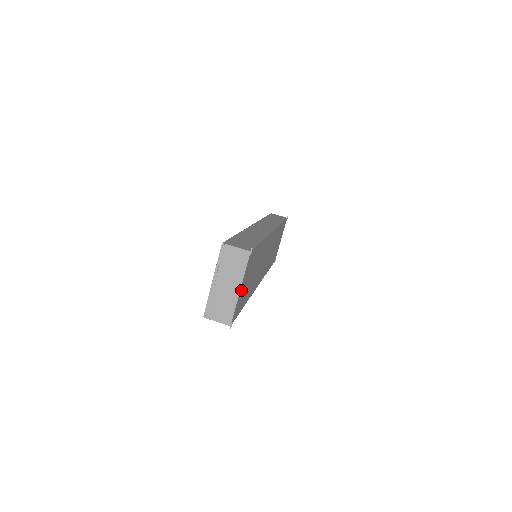
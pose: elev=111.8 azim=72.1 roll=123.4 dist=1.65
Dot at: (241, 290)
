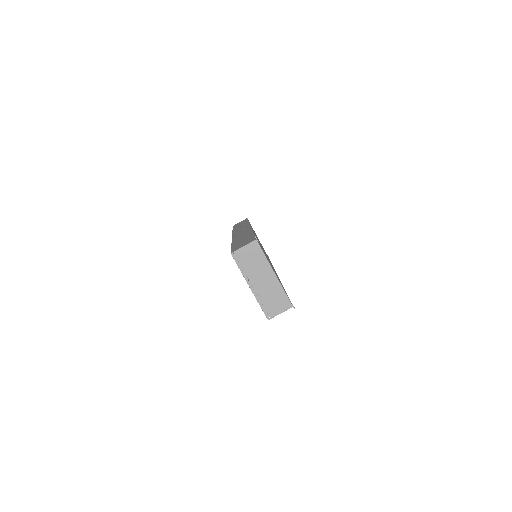
Dot at: occluded
